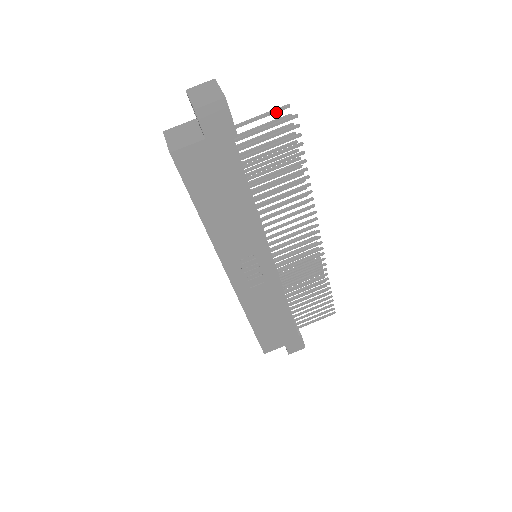
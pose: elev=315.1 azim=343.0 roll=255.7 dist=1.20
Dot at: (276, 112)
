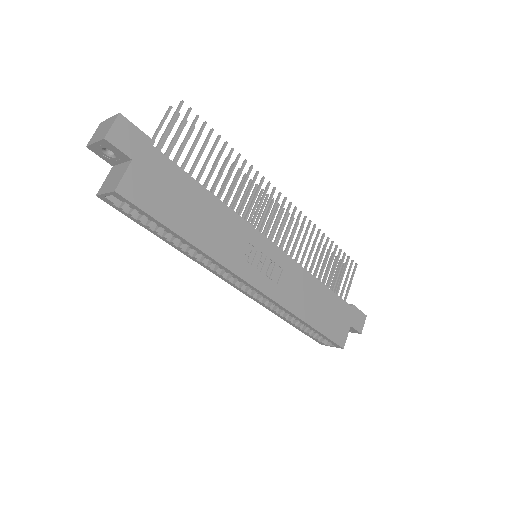
Dot at: (166, 118)
